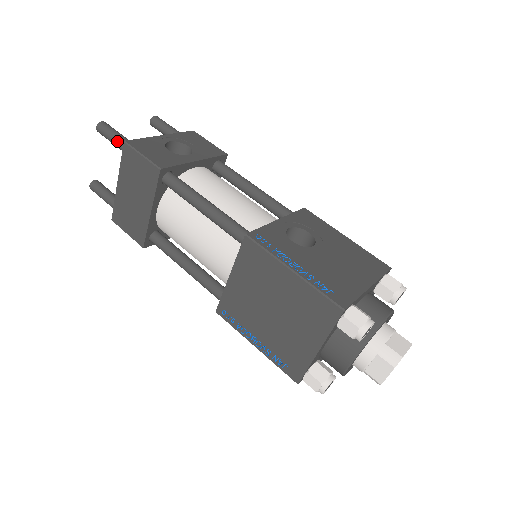
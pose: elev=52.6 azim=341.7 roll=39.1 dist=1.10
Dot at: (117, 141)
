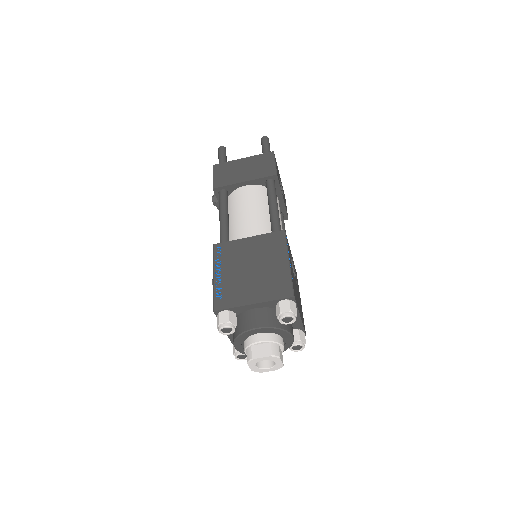
Dot at: (267, 149)
